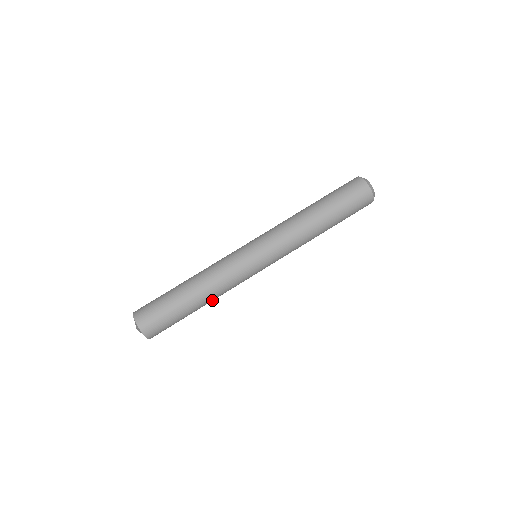
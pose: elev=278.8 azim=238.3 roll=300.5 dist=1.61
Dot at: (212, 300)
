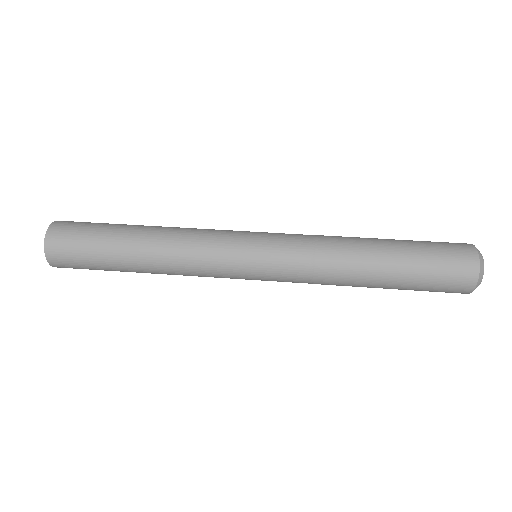
Dot at: (157, 260)
